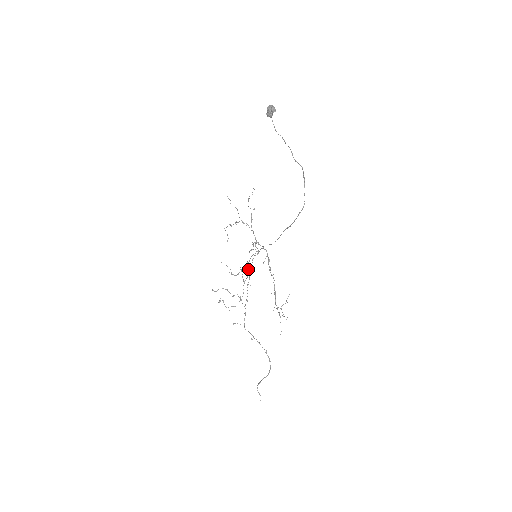
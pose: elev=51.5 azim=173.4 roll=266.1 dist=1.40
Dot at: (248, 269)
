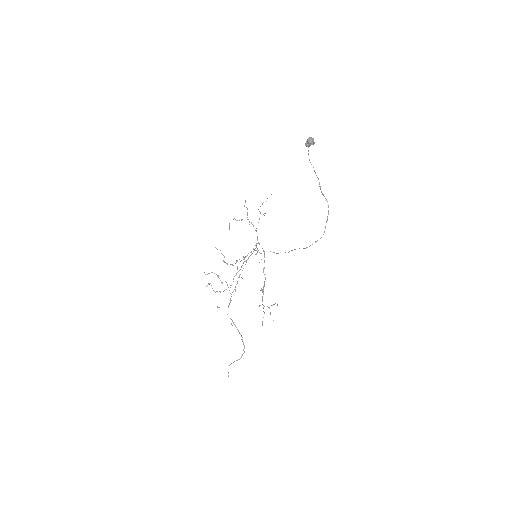
Dot at: (243, 263)
